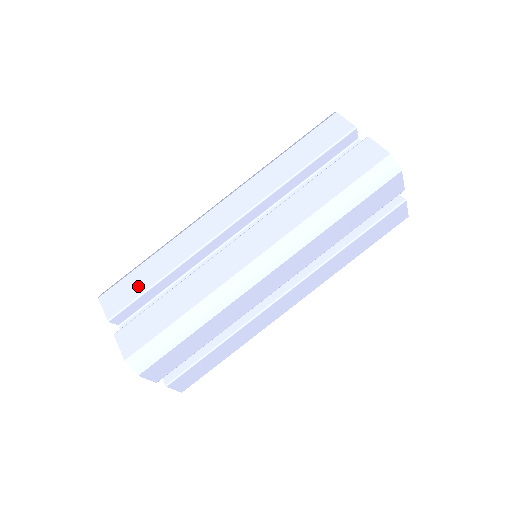
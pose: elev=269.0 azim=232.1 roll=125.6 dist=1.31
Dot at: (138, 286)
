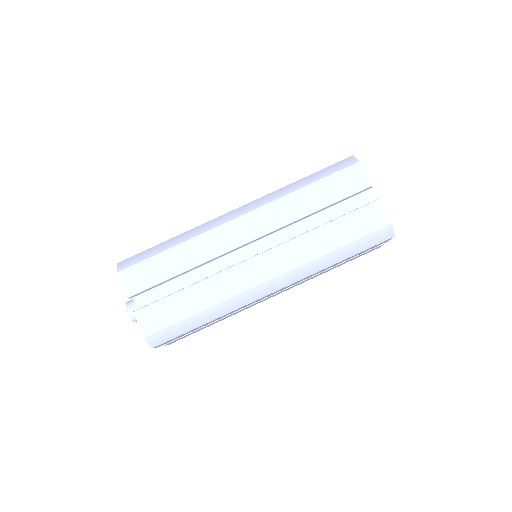
Dot at: (158, 273)
